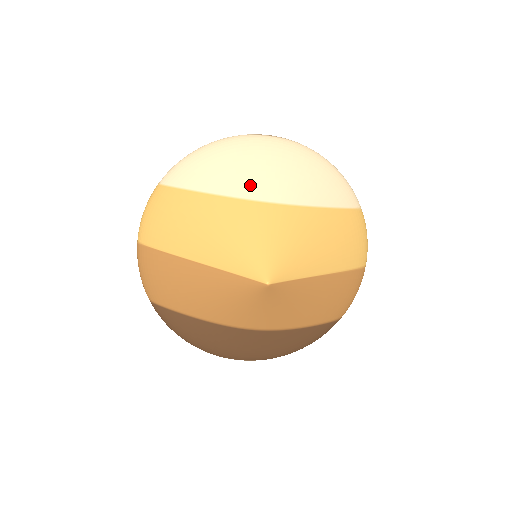
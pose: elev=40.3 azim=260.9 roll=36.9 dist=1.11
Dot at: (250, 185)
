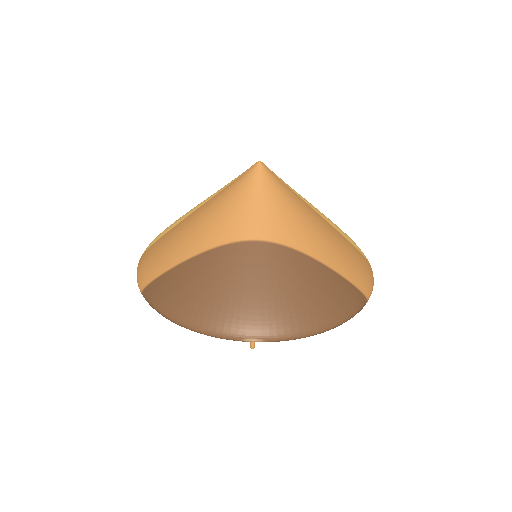
Dot at: occluded
